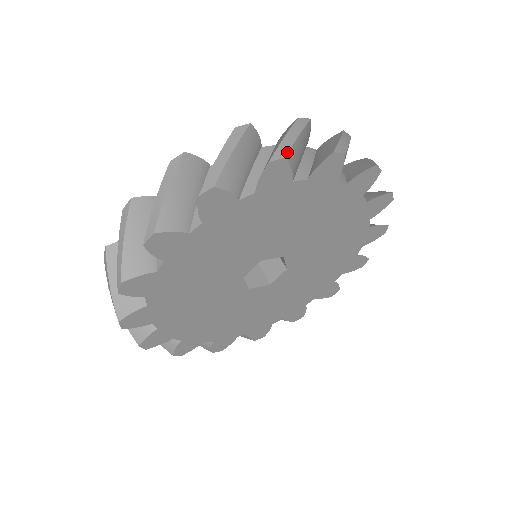
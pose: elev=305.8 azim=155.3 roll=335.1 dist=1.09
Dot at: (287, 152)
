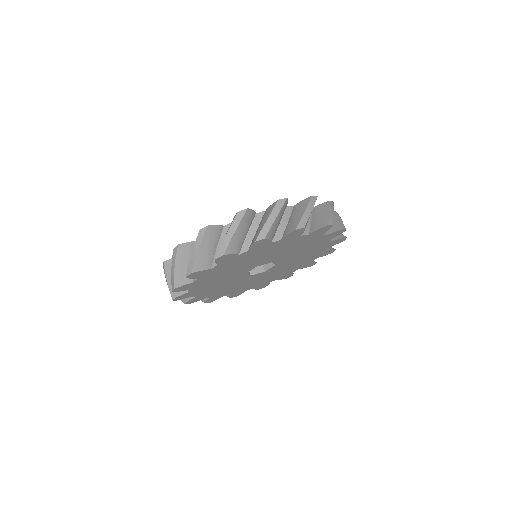
Dot at: (266, 234)
